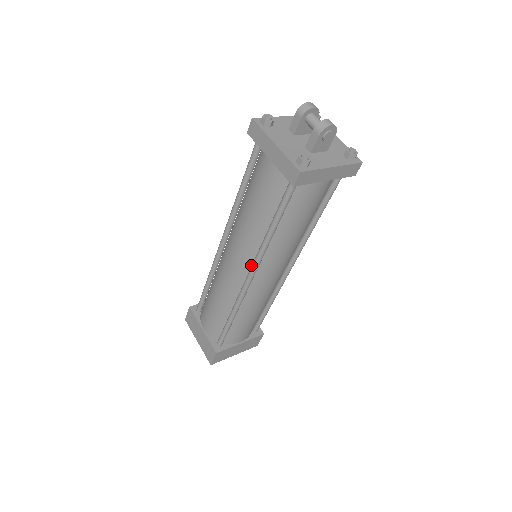
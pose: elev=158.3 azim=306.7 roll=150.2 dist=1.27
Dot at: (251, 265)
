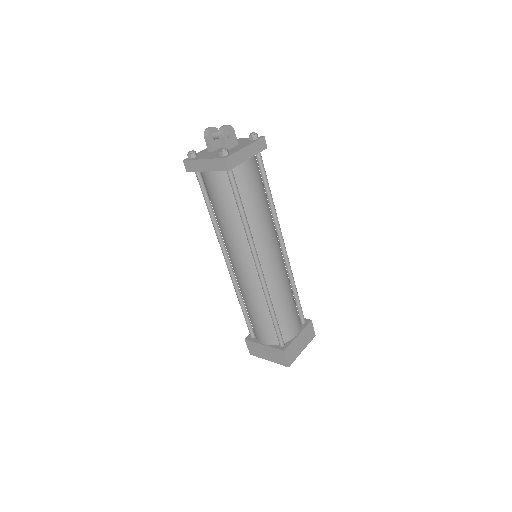
Dot at: (252, 256)
